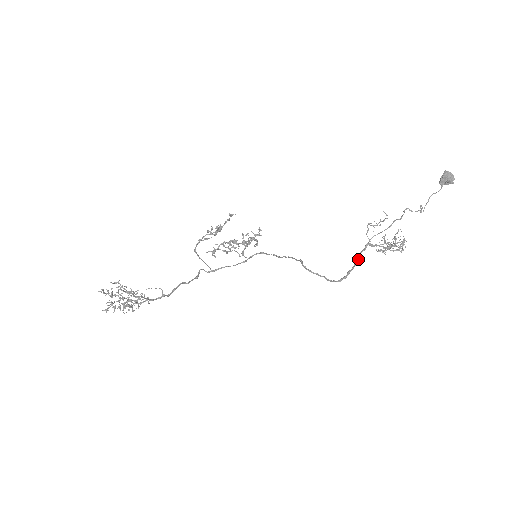
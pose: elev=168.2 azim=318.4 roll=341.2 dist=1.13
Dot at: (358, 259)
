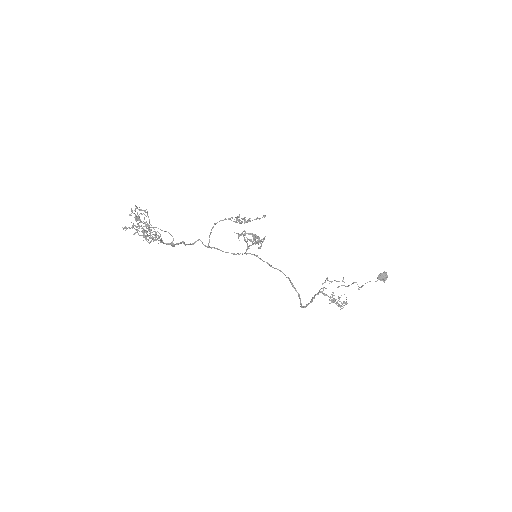
Dot at: (314, 298)
